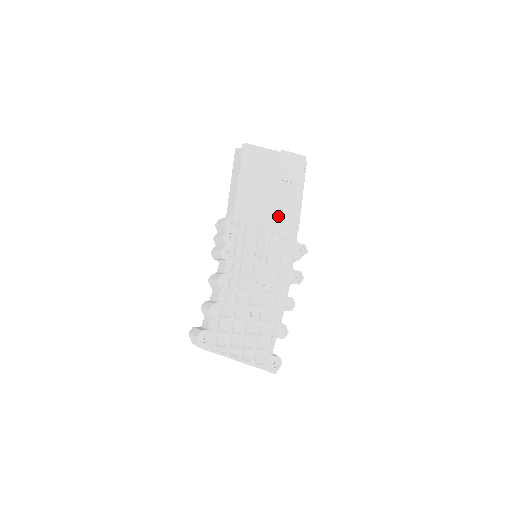
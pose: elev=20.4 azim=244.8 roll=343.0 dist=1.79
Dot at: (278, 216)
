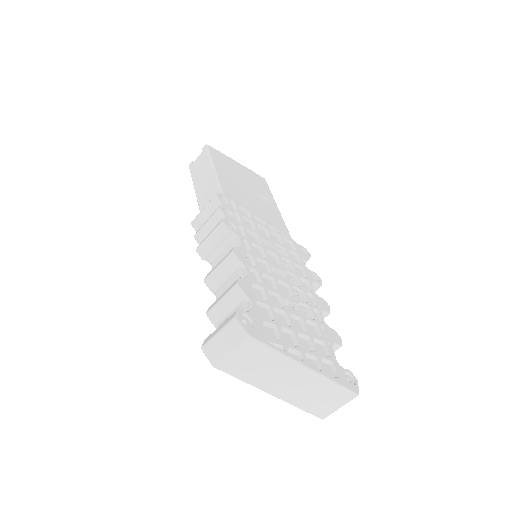
Dot at: (265, 214)
